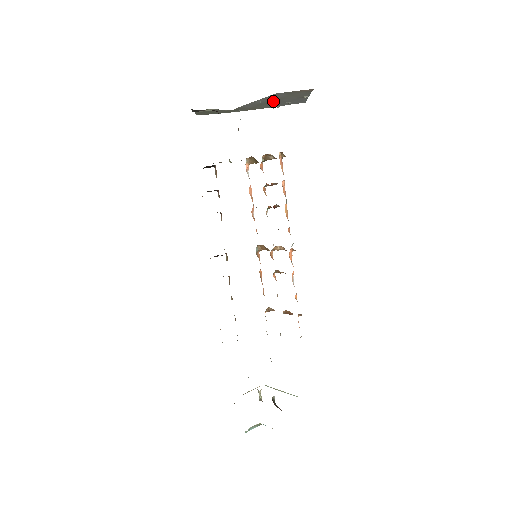
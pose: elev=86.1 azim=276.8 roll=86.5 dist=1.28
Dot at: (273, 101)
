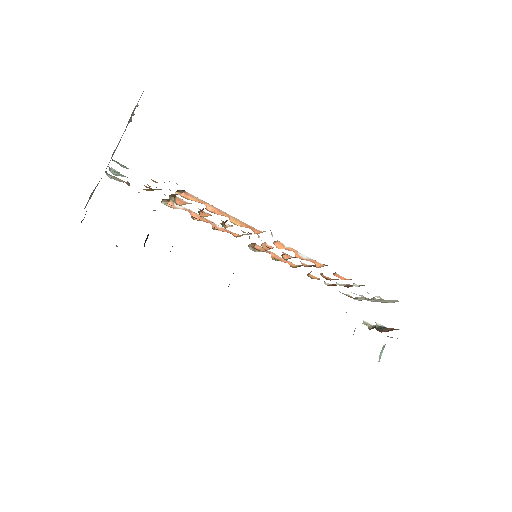
Dot at: occluded
